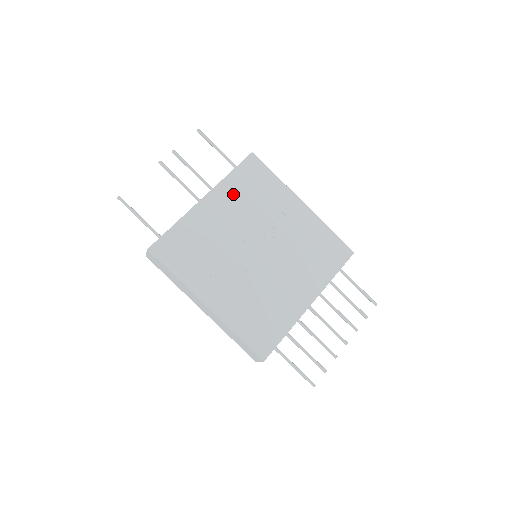
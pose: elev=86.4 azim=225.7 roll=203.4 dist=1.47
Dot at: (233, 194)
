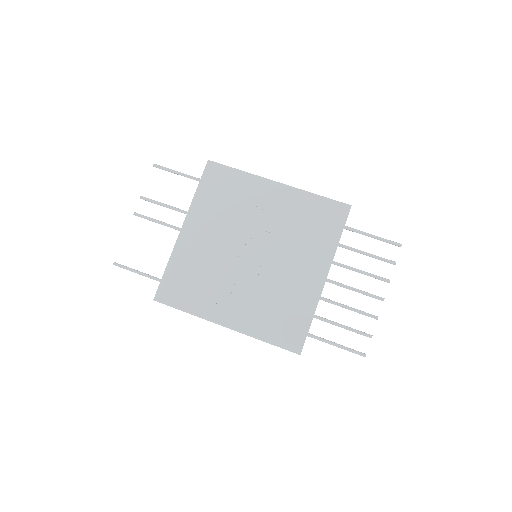
Dot at: (207, 210)
